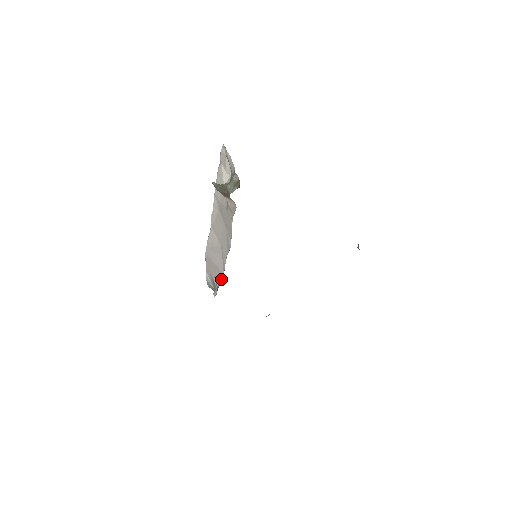
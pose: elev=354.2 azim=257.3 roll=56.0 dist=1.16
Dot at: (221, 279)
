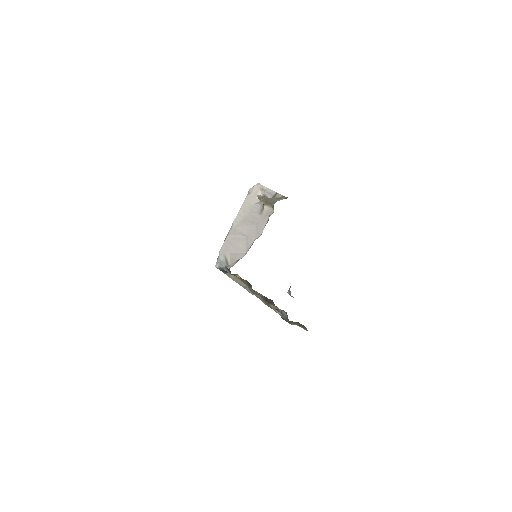
Dot at: (242, 256)
